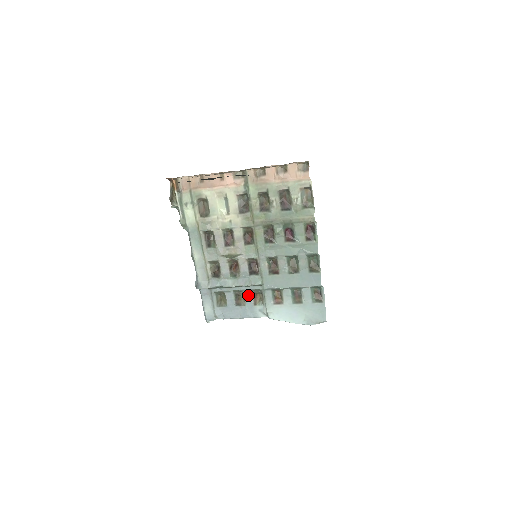
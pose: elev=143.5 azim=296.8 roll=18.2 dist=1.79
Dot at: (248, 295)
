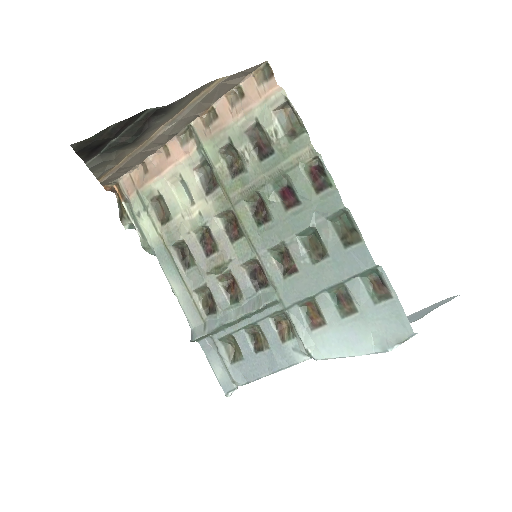
Dot at: (267, 327)
